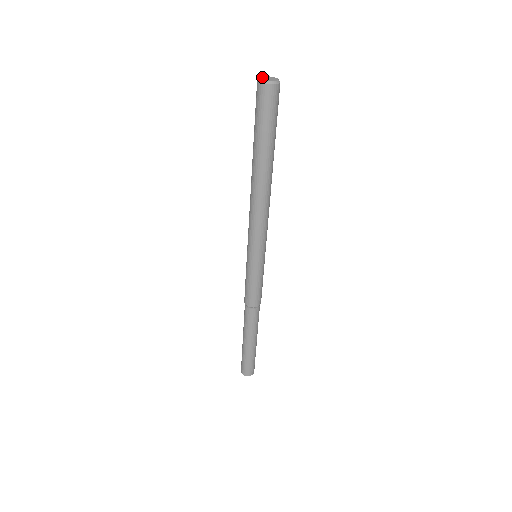
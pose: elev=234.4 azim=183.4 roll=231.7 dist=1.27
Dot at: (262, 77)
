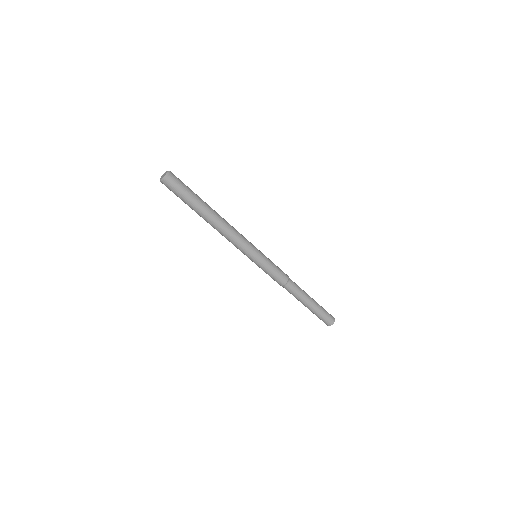
Dot at: (160, 178)
